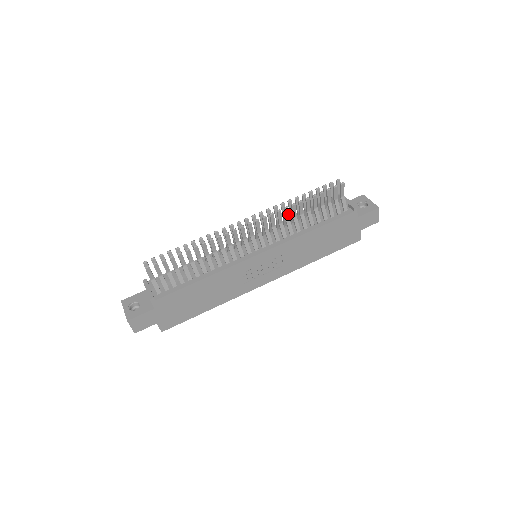
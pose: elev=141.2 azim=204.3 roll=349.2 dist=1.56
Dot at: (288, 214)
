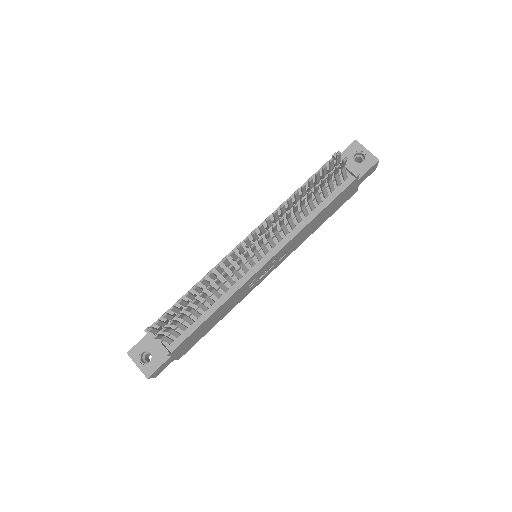
Dot at: (290, 215)
